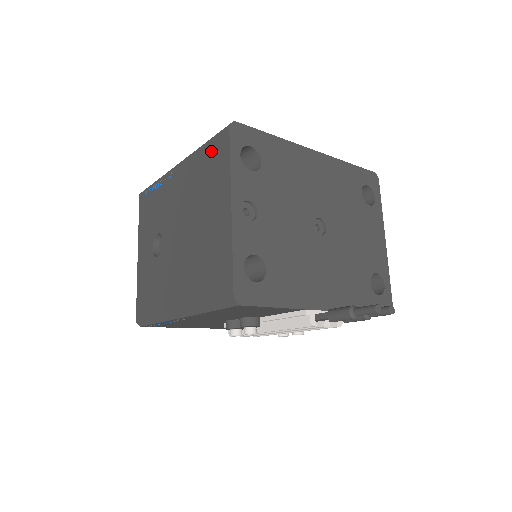
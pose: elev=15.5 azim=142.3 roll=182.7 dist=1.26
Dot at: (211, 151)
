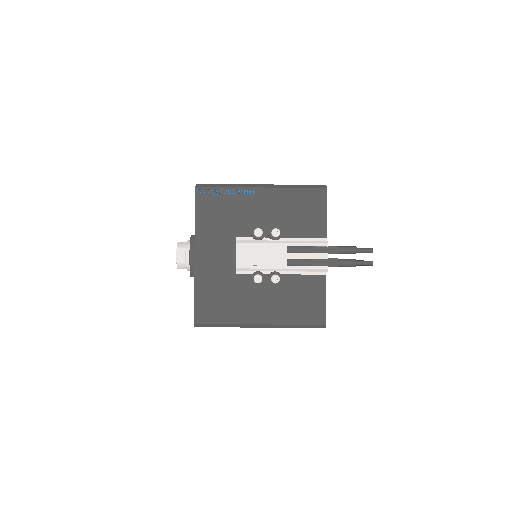
Dot at: occluded
